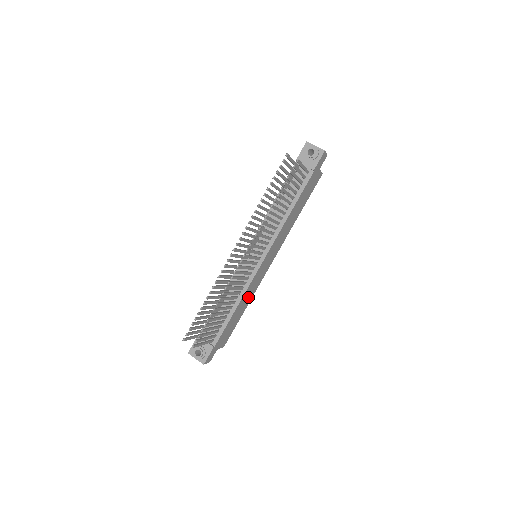
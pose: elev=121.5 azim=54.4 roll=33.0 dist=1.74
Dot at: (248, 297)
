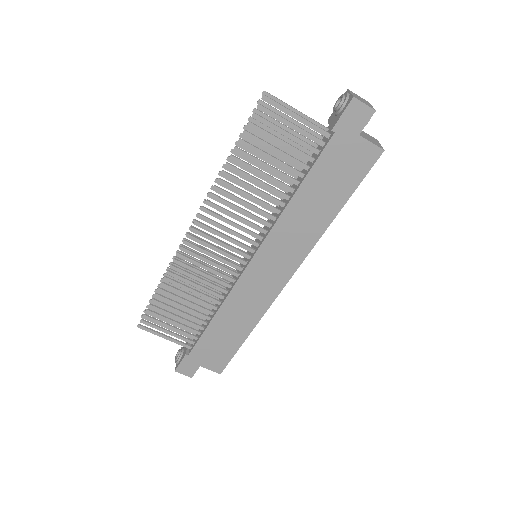
Dot at: (244, 314)
